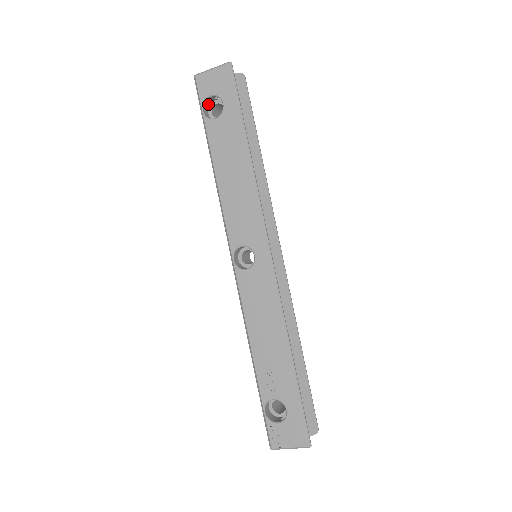
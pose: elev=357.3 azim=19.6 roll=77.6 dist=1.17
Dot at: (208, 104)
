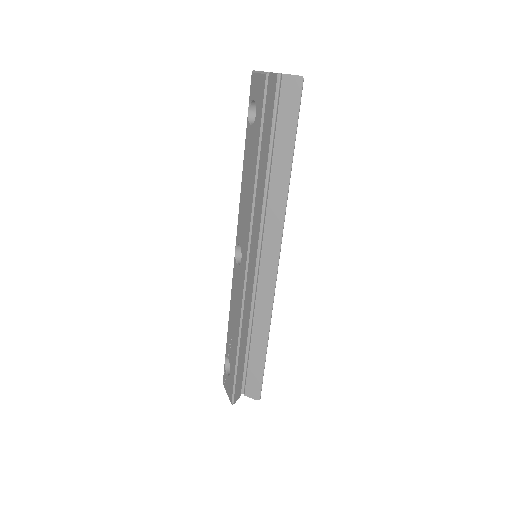
Dot at: occluded
